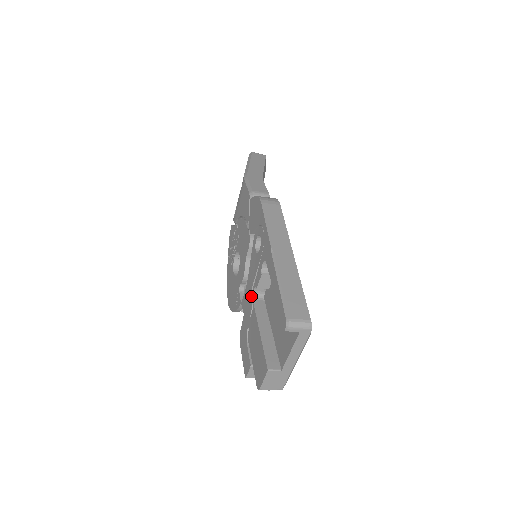
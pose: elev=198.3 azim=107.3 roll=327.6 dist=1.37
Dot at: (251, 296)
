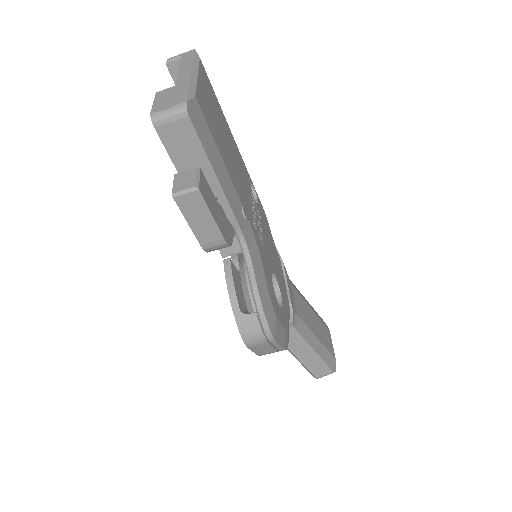
Dot at: occluded
